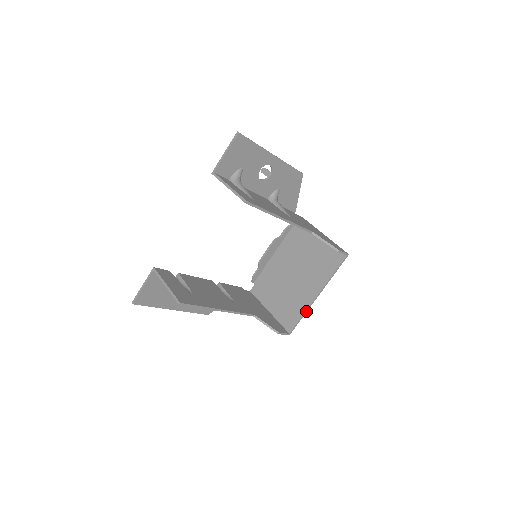
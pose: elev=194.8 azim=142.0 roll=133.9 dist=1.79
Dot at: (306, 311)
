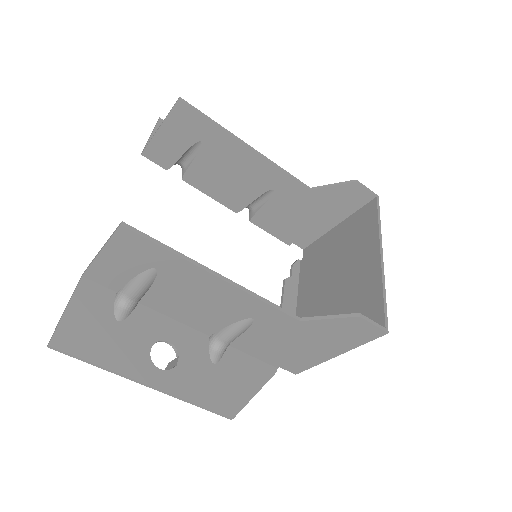
Dot at: (383, 283)
